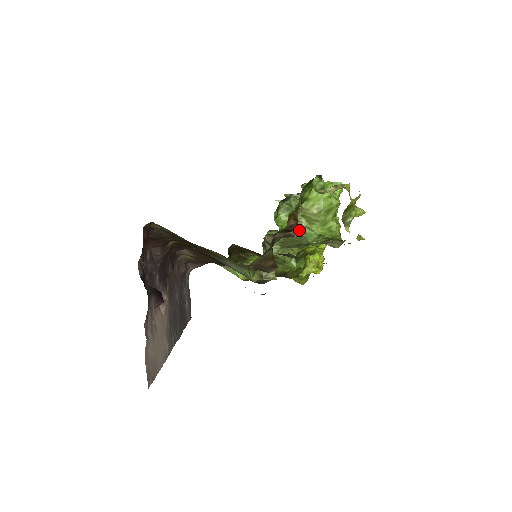
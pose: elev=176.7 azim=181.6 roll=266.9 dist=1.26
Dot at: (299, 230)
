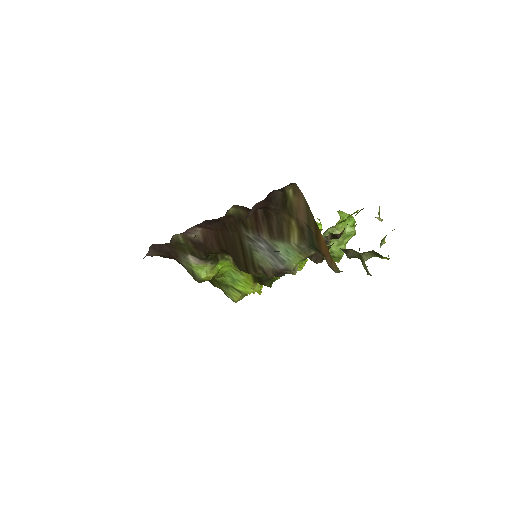
Dot at: (330, 241)
